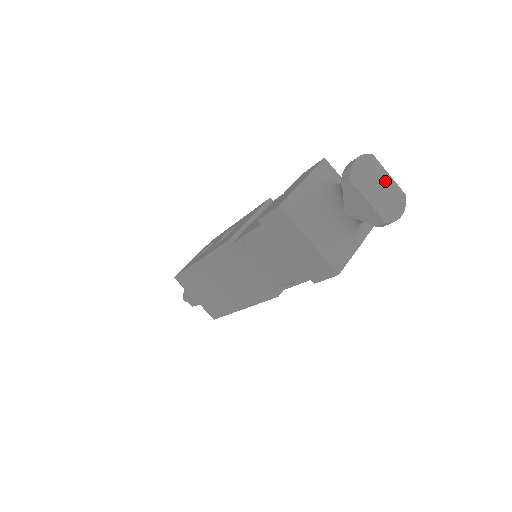
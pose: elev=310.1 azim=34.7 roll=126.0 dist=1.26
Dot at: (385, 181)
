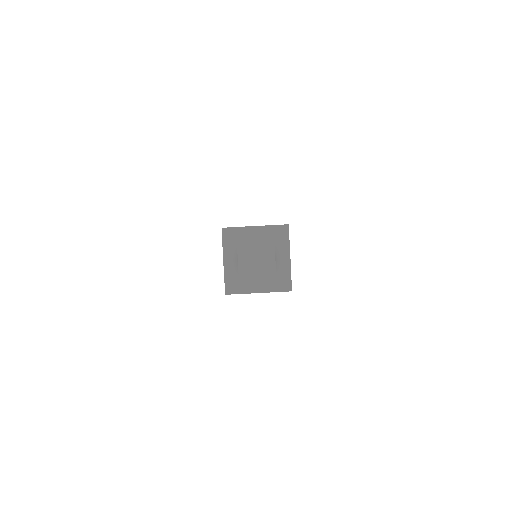
Dot at: (267, 262)
